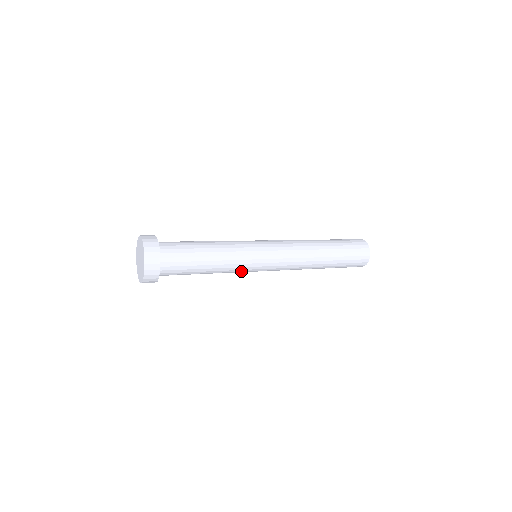
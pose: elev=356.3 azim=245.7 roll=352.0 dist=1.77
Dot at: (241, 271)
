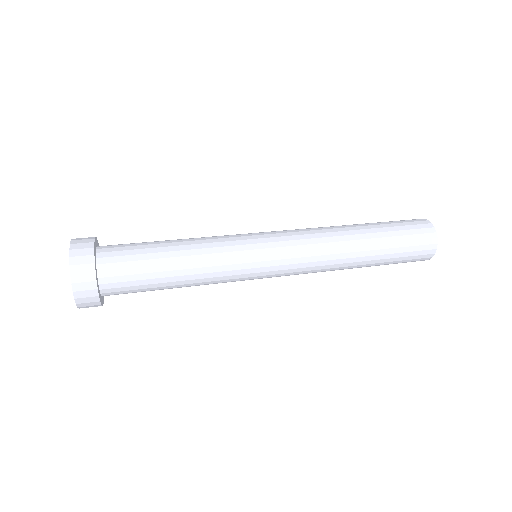
Dot at: (232, 280)
